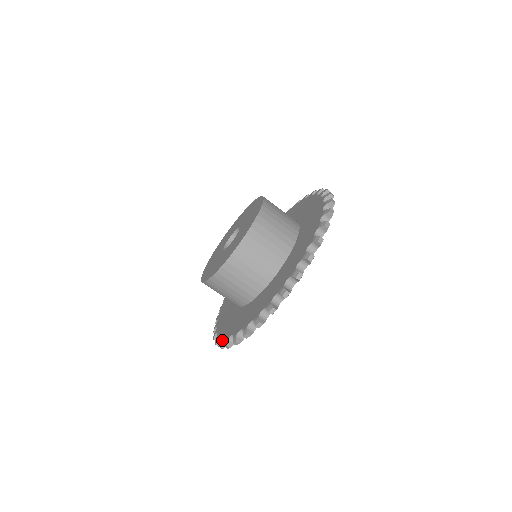
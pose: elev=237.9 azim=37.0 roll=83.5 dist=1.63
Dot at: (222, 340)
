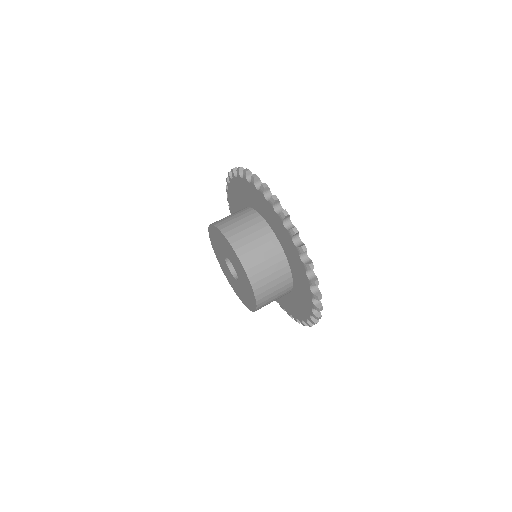
Dot at: (307, 322)
